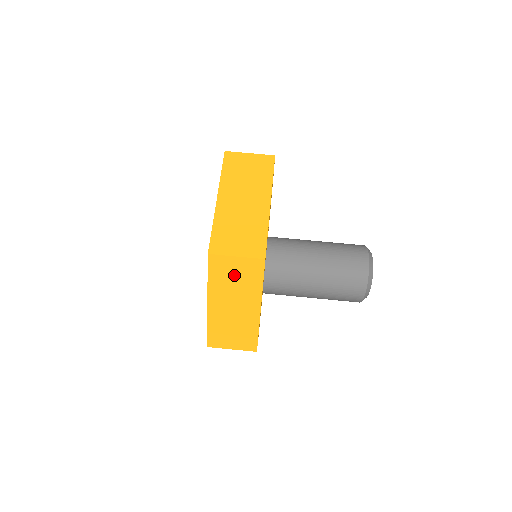
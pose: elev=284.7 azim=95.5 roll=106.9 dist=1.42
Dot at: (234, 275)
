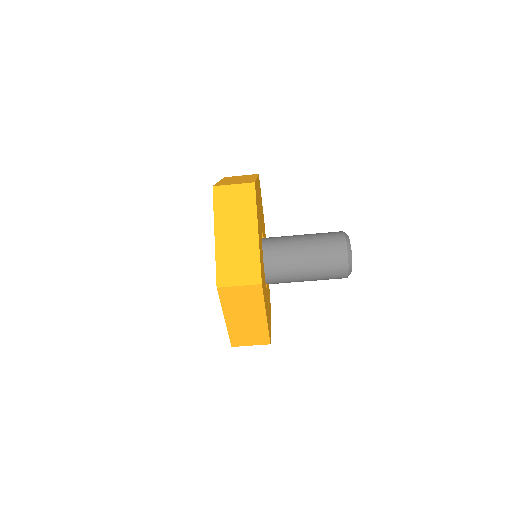
Dot at: occluded
